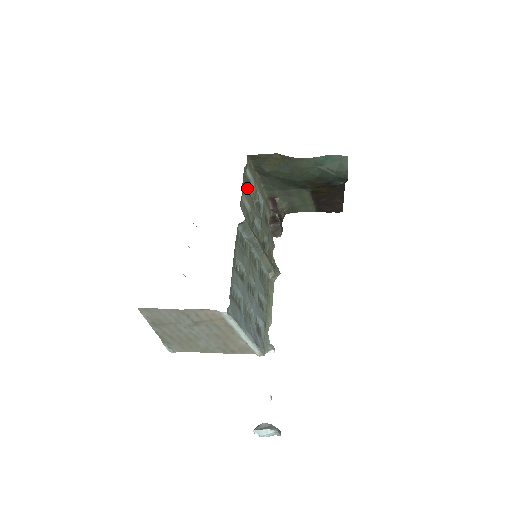
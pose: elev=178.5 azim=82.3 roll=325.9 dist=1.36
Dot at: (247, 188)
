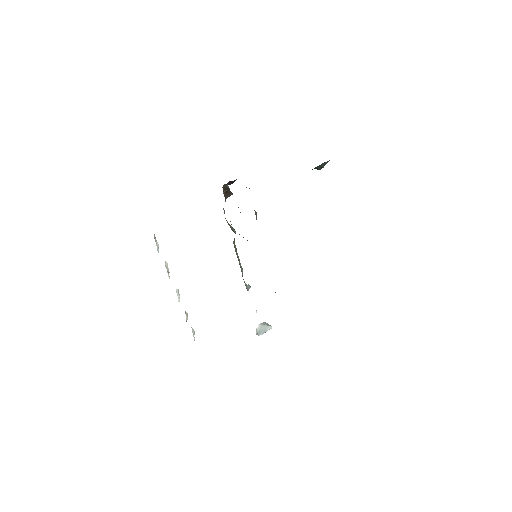
Dot at: occluded
